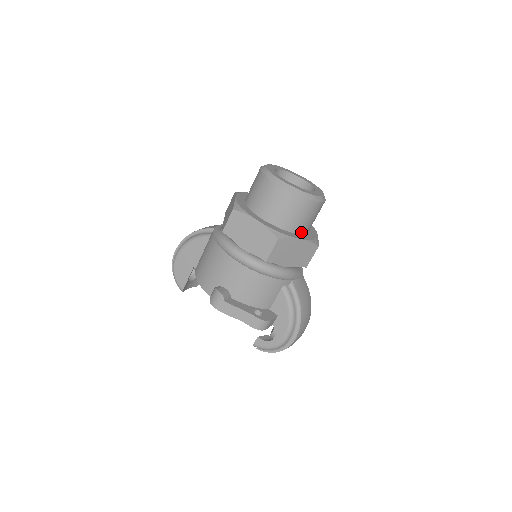
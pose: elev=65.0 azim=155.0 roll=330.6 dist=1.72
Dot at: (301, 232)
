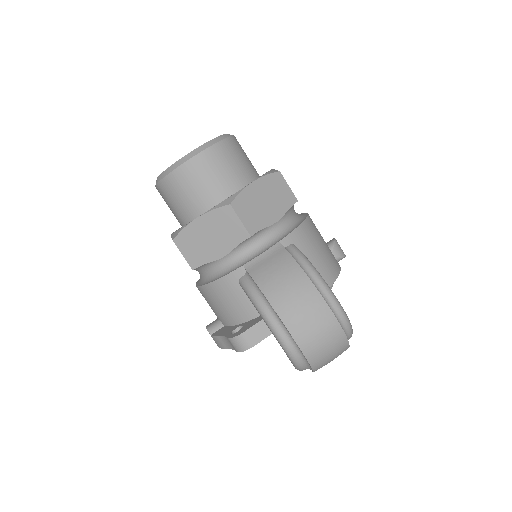
Dot at: (209, 206)
